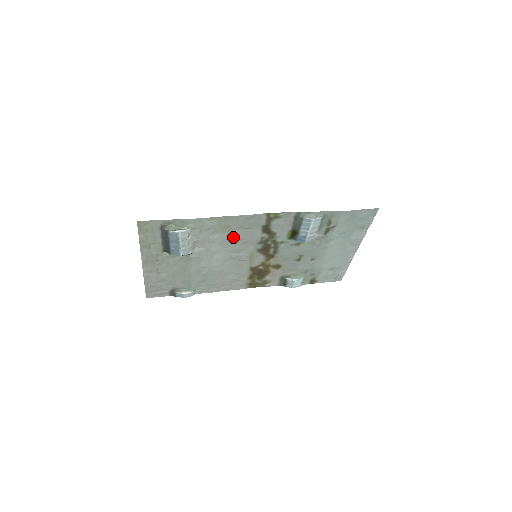
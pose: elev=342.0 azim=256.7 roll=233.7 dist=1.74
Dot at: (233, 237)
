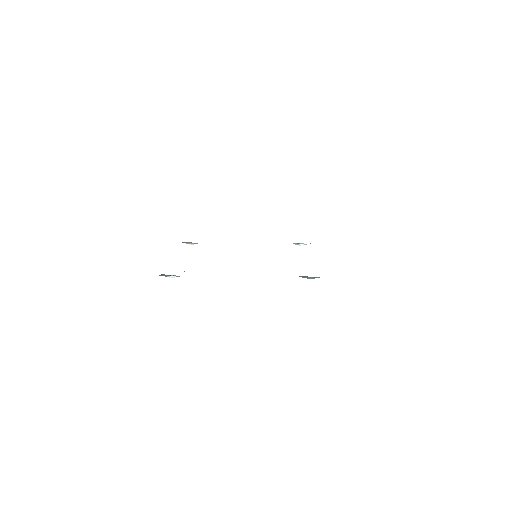
Dot at: occluded
